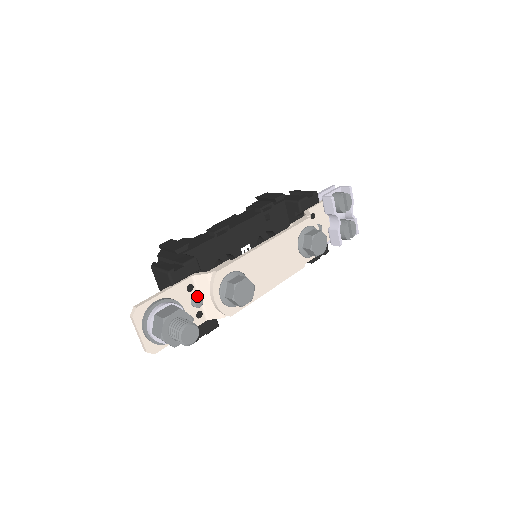
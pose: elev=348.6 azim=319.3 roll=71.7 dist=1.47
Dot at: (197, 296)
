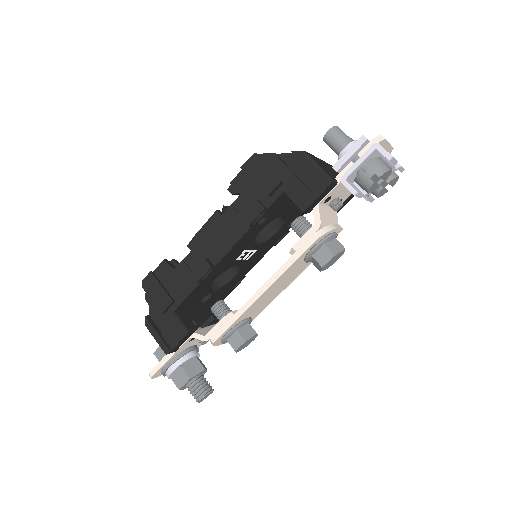
Dot at: occluded
